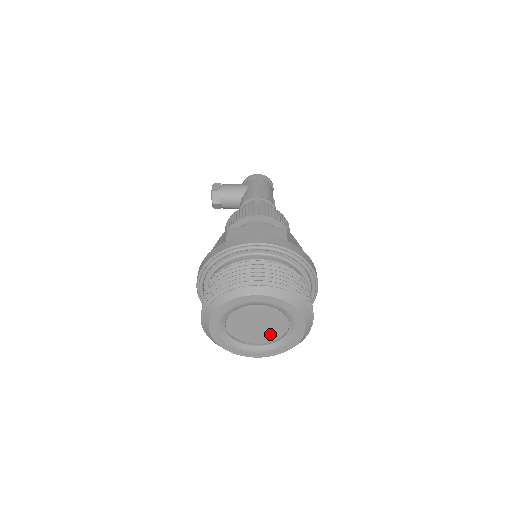
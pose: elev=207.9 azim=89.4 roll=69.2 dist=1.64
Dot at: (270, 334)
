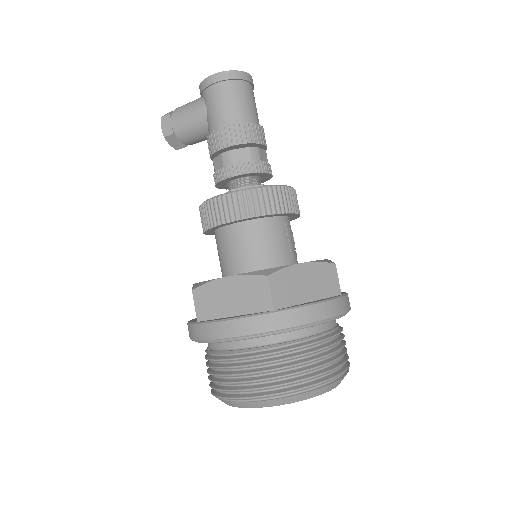
Dot at: occluded
